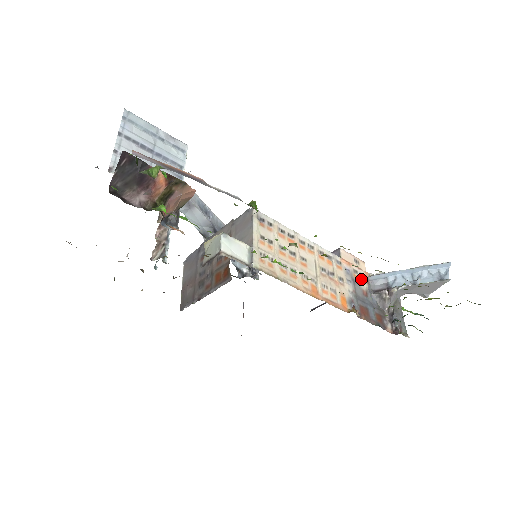
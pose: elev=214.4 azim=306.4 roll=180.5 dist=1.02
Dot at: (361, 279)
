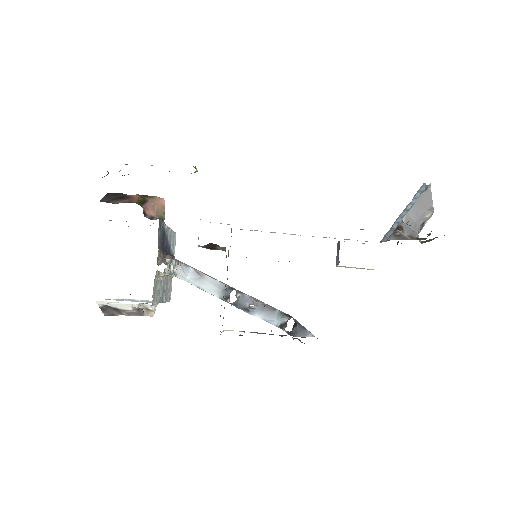
Dot at: occluded
